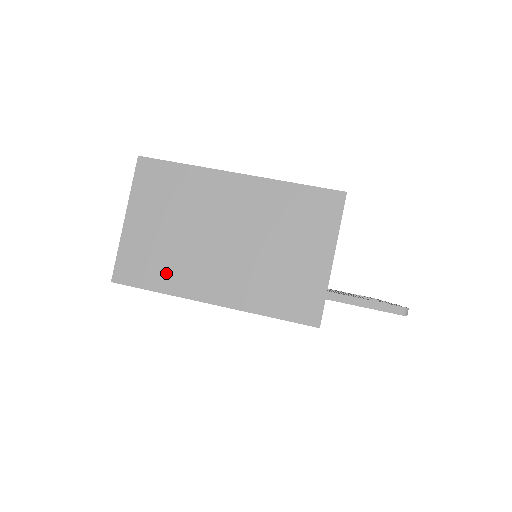
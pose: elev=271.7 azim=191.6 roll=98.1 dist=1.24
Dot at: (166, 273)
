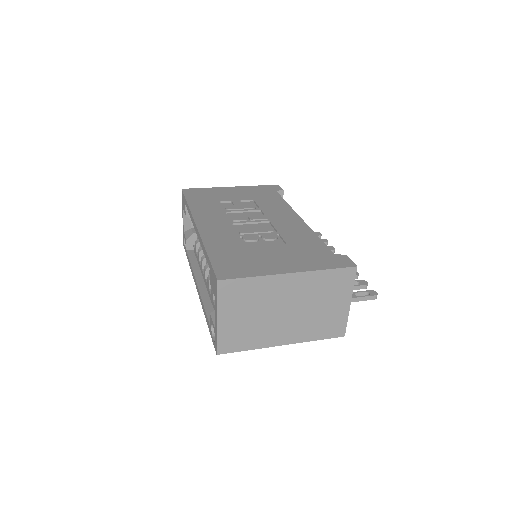
Dot at: (252, 339)
